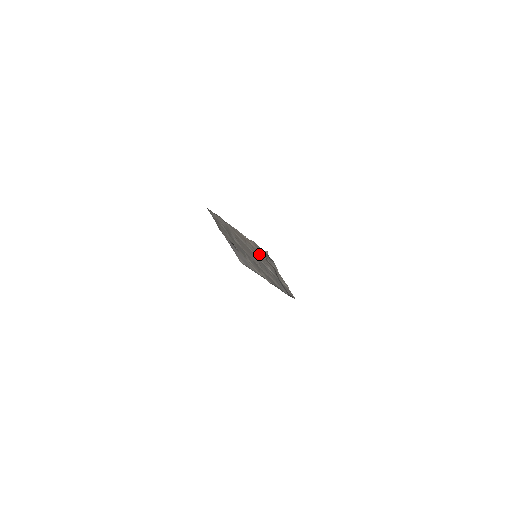
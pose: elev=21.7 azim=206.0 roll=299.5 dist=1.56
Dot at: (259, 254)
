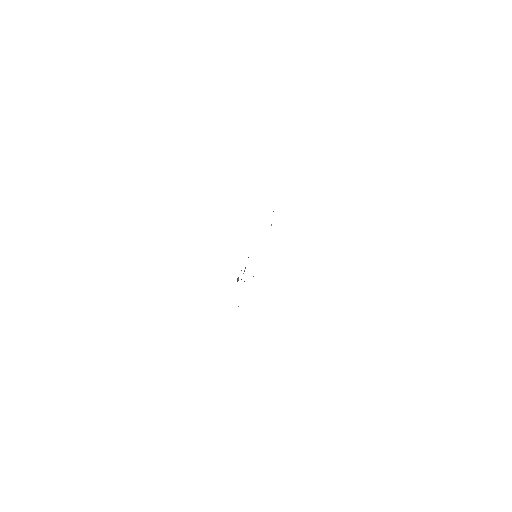
Dot at: occluded
